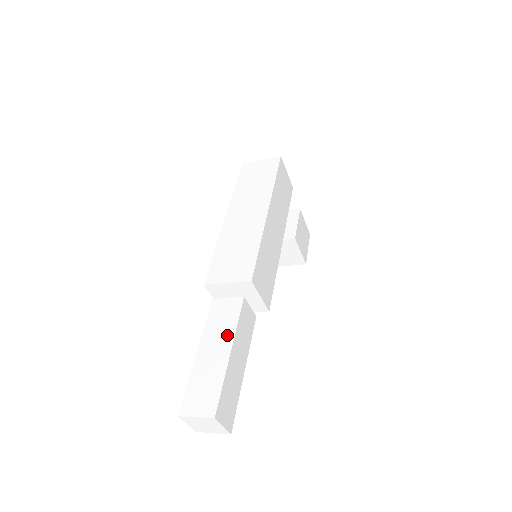
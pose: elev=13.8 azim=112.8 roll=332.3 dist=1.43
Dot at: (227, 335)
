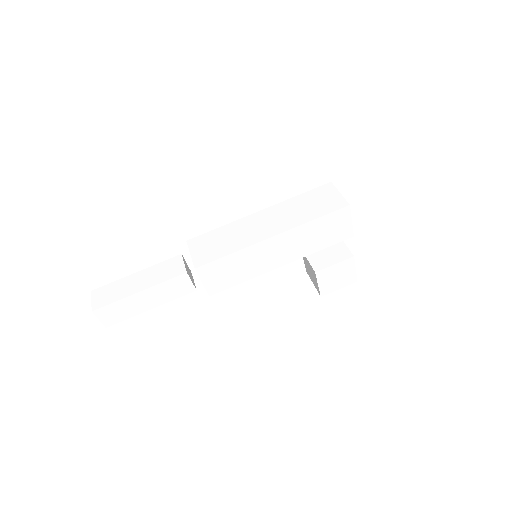
Dot at: (152, 282)
